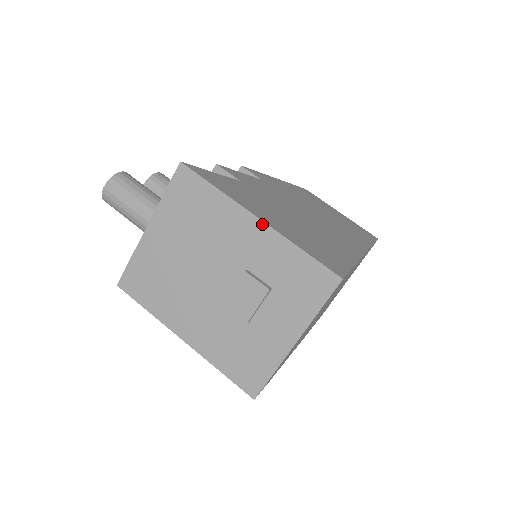
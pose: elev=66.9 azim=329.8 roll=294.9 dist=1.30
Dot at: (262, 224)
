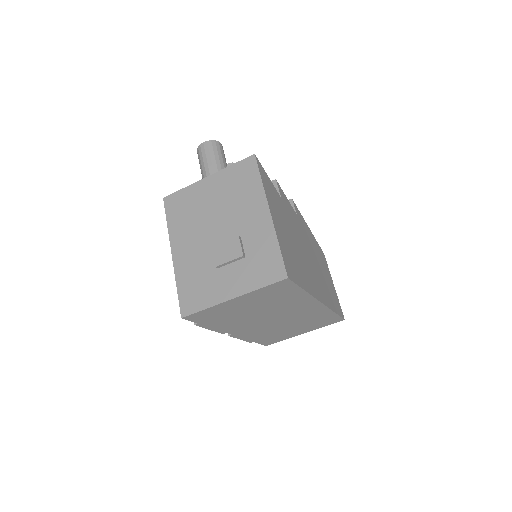
Dot at: (270, 217)
